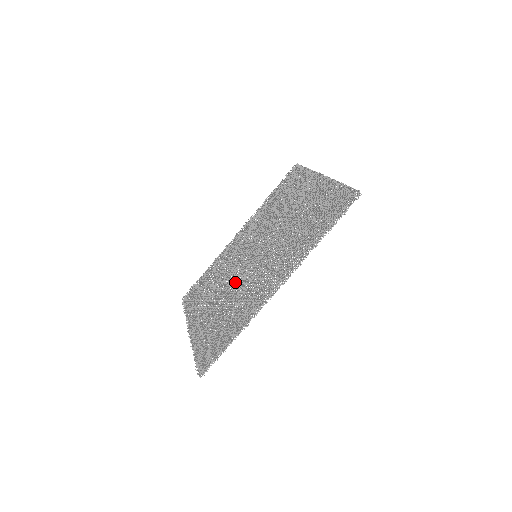
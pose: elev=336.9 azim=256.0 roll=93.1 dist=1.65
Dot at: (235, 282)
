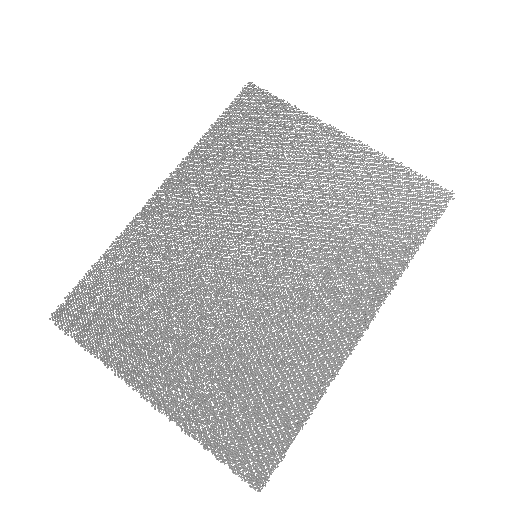
Dot at: (235, 305)
